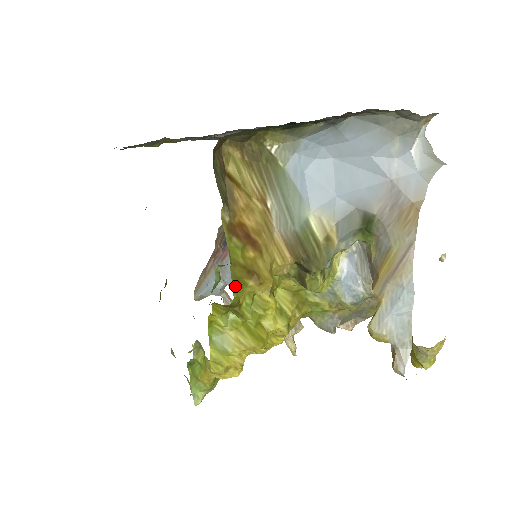
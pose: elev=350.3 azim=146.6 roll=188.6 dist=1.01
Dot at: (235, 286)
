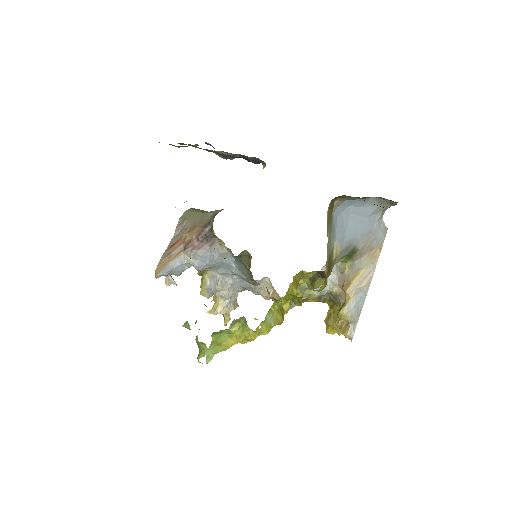
Dot at: occluded
